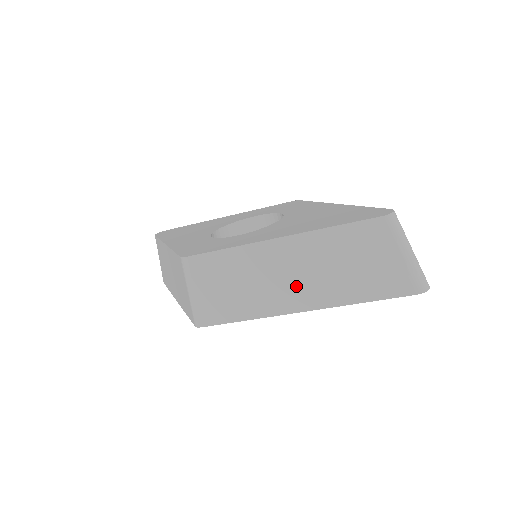
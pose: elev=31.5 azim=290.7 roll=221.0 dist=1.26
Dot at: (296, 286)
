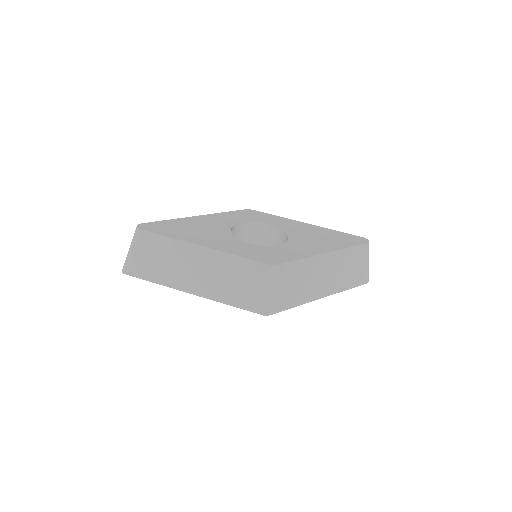
Dot at: (326, 282)
